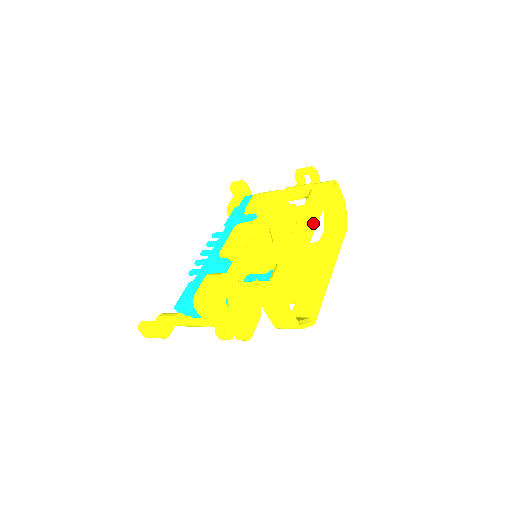
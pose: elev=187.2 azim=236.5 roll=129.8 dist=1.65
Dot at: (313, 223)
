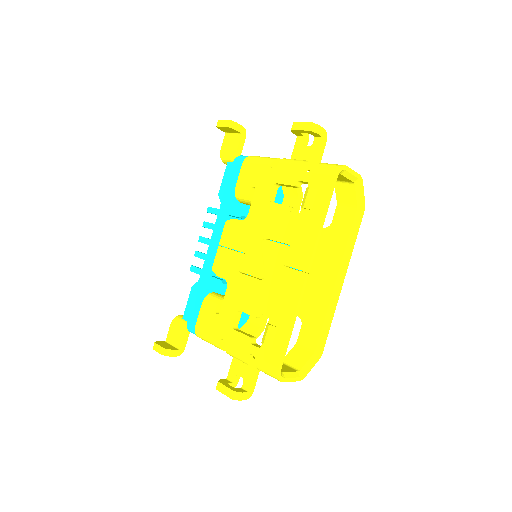
Dot at: (308, 259)
